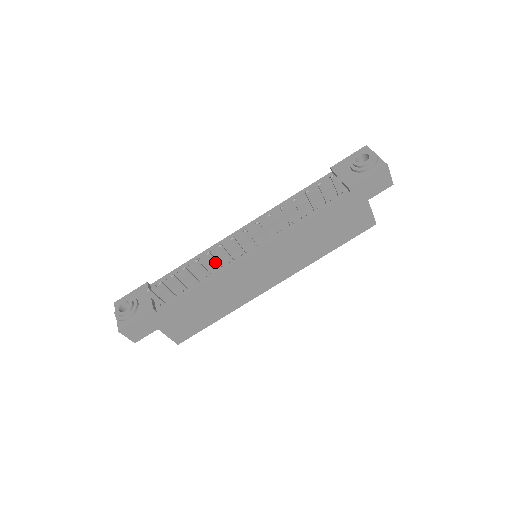
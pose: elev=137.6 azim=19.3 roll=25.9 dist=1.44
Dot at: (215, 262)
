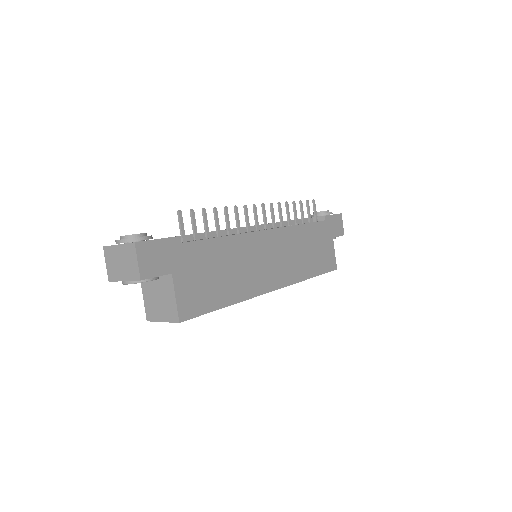
Dot at: (238, 222)
